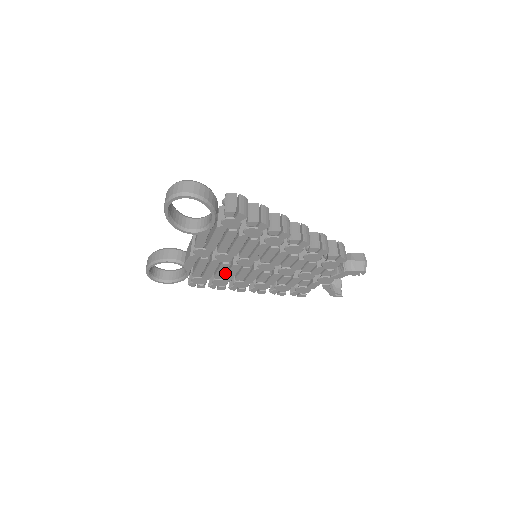
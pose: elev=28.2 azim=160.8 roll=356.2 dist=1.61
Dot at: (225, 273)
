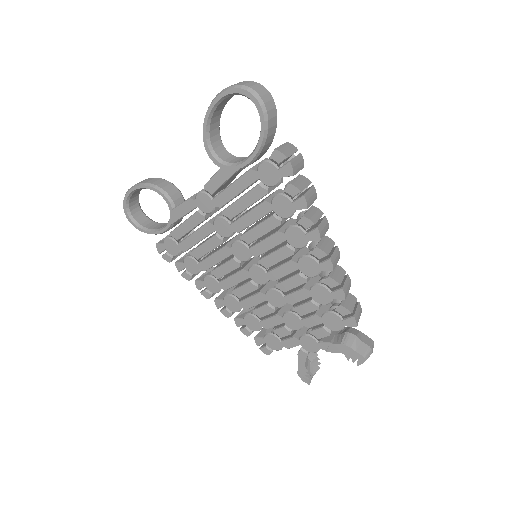
Dot at: (206, 256)
